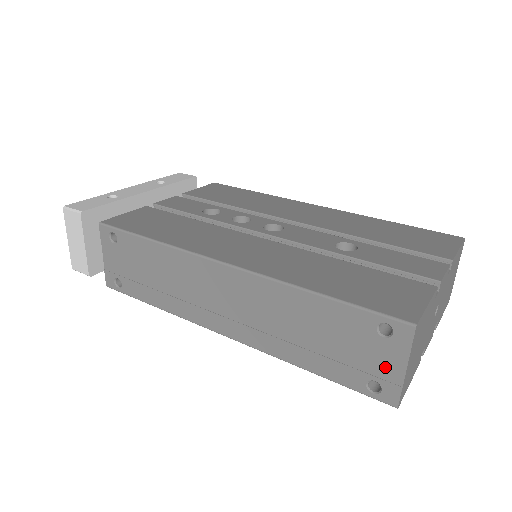
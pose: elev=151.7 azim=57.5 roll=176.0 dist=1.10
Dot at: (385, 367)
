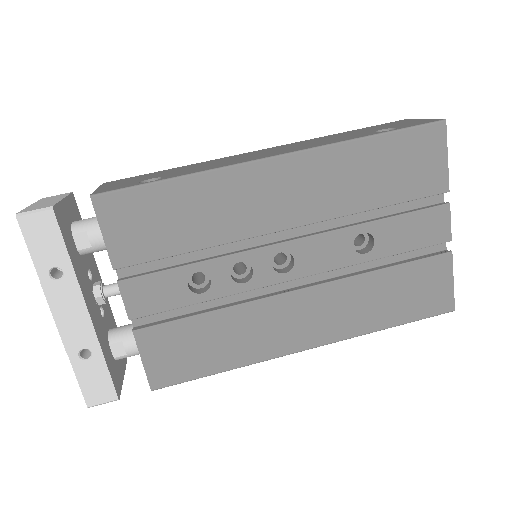
Dot at: occluded
